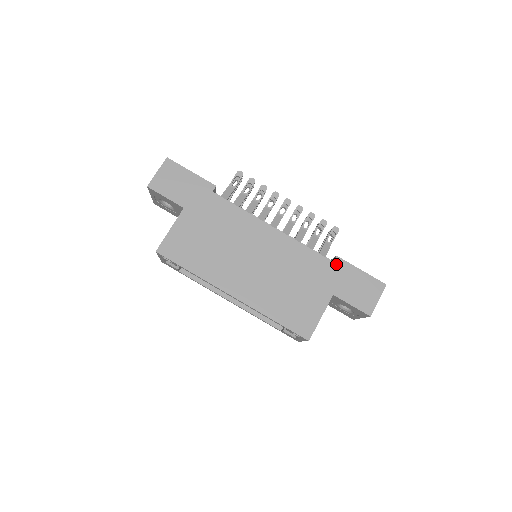
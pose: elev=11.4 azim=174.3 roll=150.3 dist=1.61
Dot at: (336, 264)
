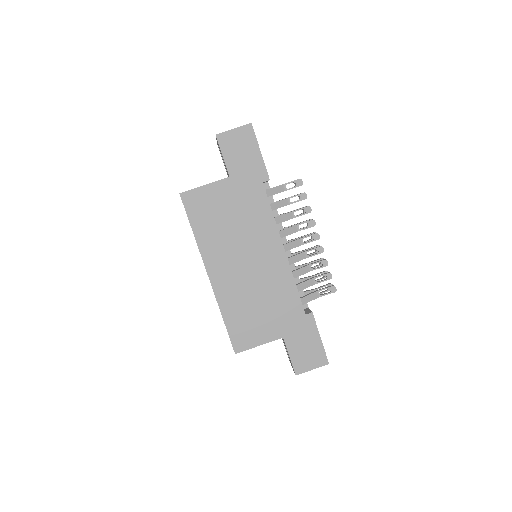
Dot at: (306, 318)
